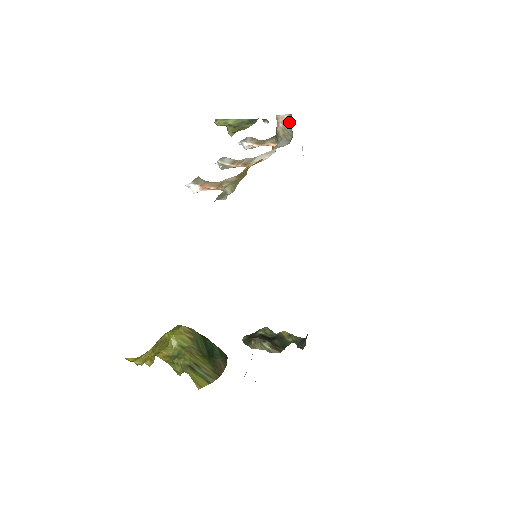
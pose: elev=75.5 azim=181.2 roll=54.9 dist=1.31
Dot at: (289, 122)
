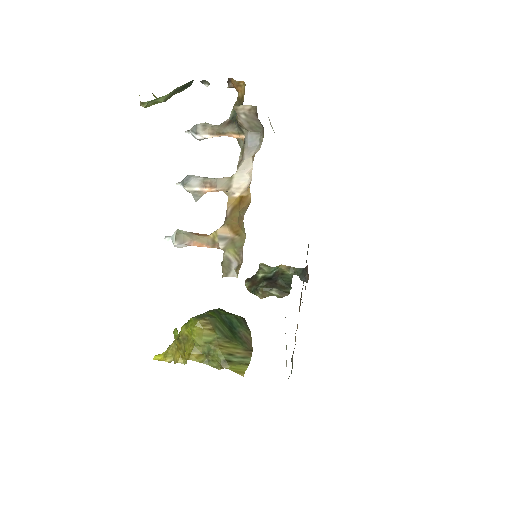
Dot at: (254, 114)
